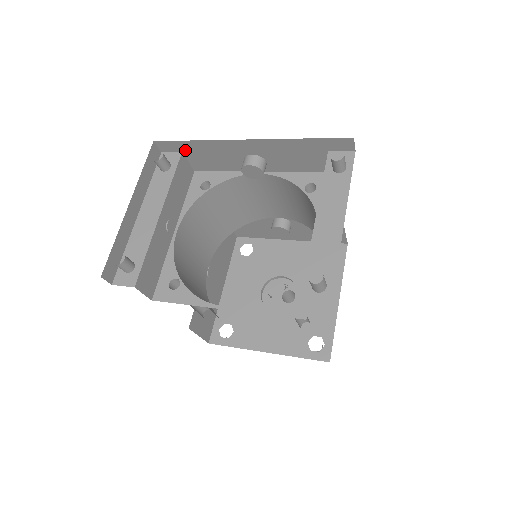
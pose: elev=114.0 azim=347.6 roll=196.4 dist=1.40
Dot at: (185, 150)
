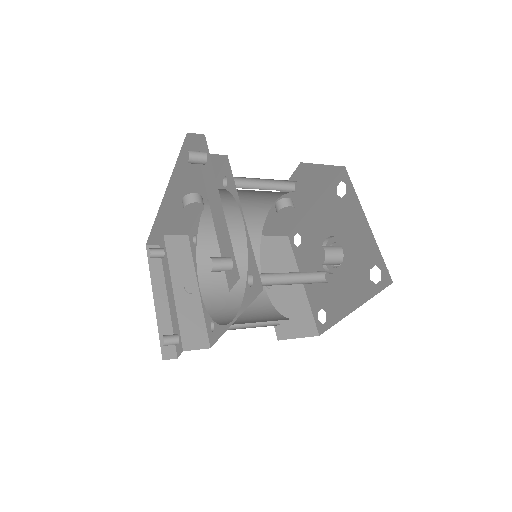
Dot at: (162, 233)
